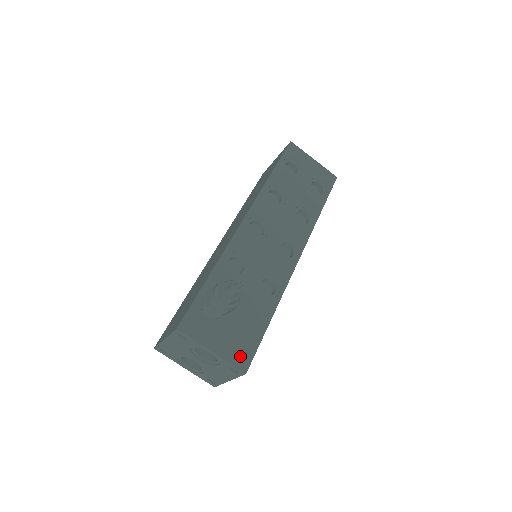
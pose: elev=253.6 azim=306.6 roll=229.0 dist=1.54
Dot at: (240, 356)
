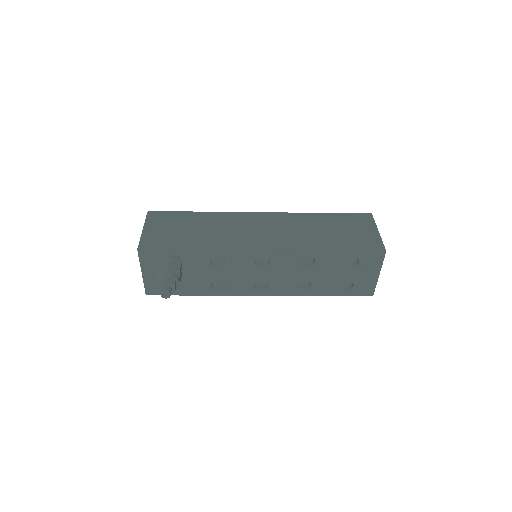
Dot at: (154, 288)
